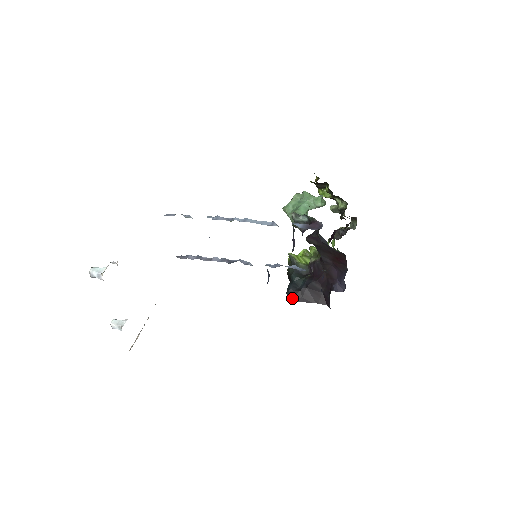
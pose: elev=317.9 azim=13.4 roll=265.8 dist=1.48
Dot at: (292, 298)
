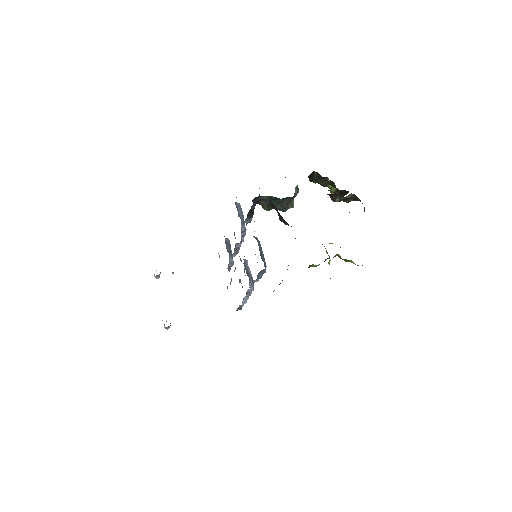
Dot at: occluded
